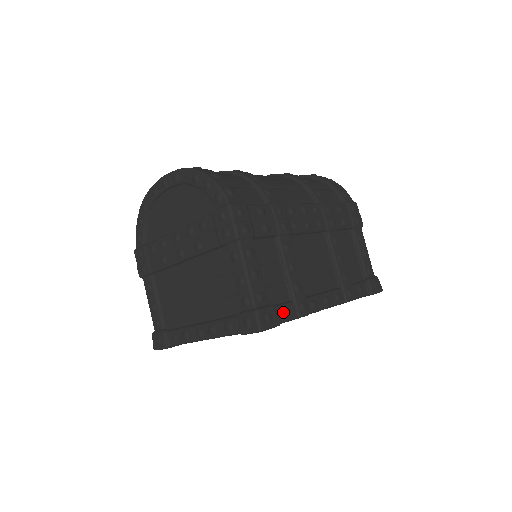
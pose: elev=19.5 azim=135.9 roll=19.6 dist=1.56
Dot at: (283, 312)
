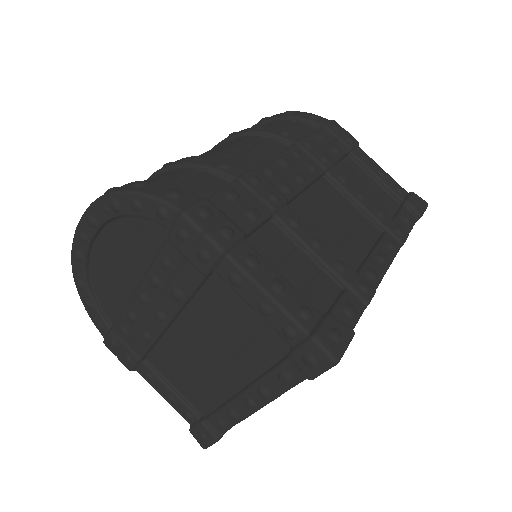
Dot at: (345, 312)
